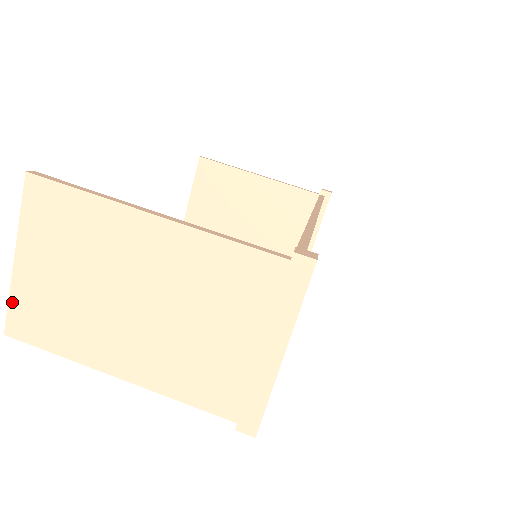
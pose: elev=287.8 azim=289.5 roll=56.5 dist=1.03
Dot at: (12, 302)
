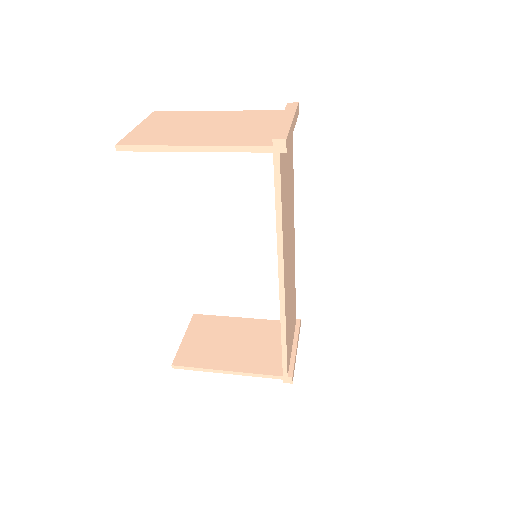
Dot at: (127, 136)
